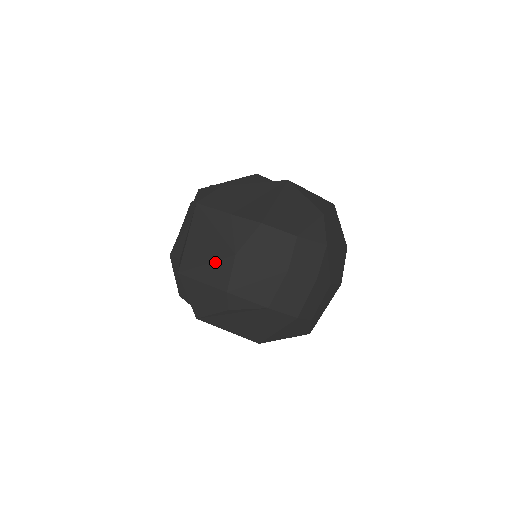
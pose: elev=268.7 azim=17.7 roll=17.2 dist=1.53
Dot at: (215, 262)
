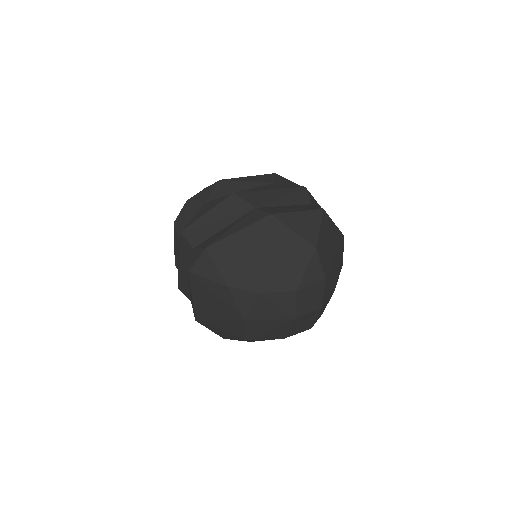
Dot at: (227, 321)
